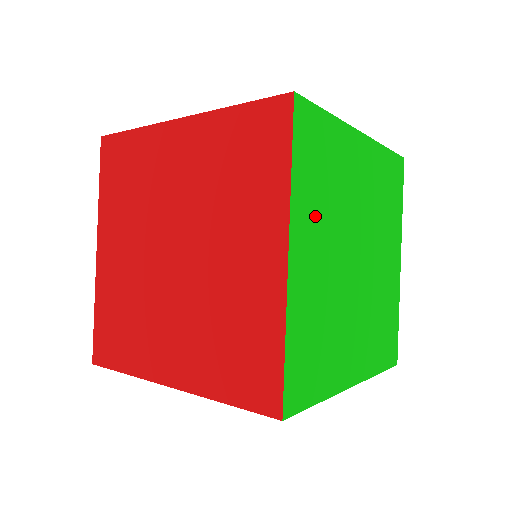
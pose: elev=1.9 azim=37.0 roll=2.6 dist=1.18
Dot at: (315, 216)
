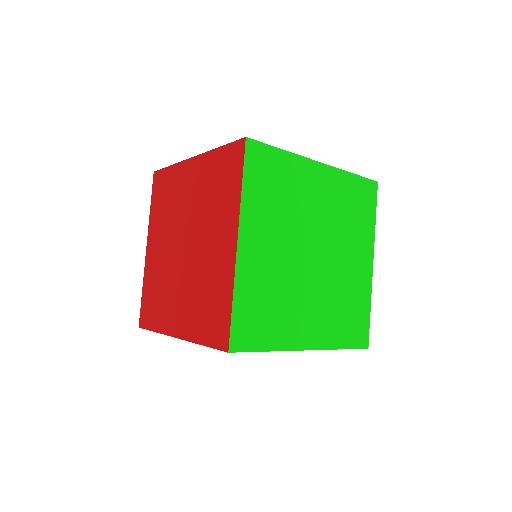
Dot at: (265, 219)
